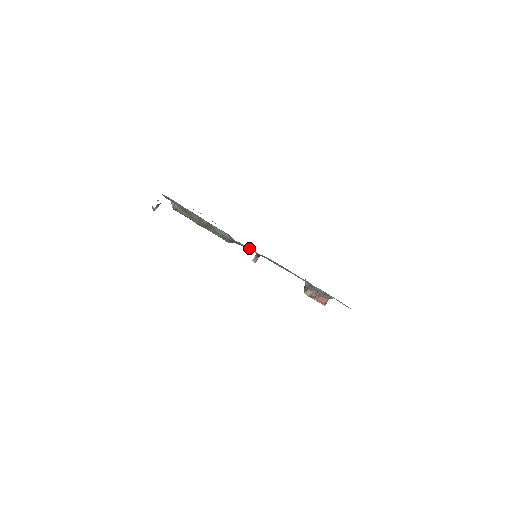
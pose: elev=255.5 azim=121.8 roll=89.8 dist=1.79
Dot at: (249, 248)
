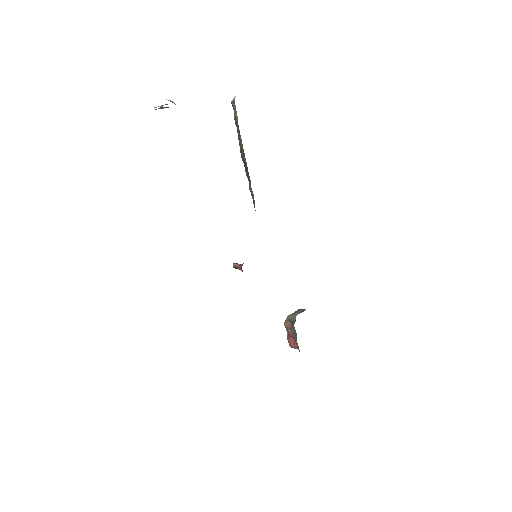
Dot at: occluded
